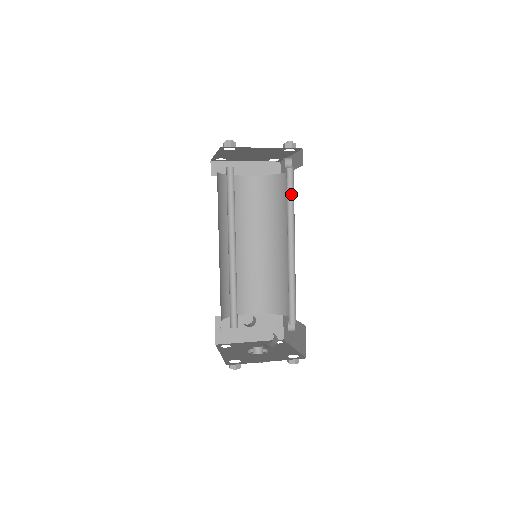
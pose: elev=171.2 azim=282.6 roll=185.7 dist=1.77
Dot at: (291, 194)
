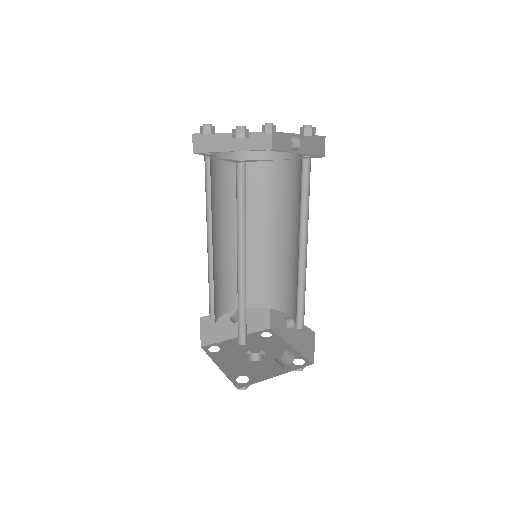
Dot at: (305, 188)
